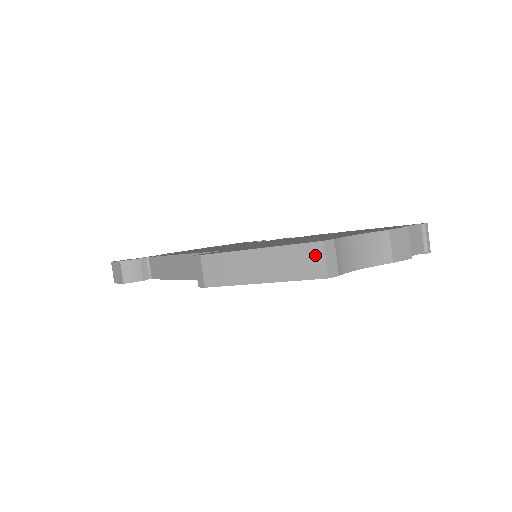
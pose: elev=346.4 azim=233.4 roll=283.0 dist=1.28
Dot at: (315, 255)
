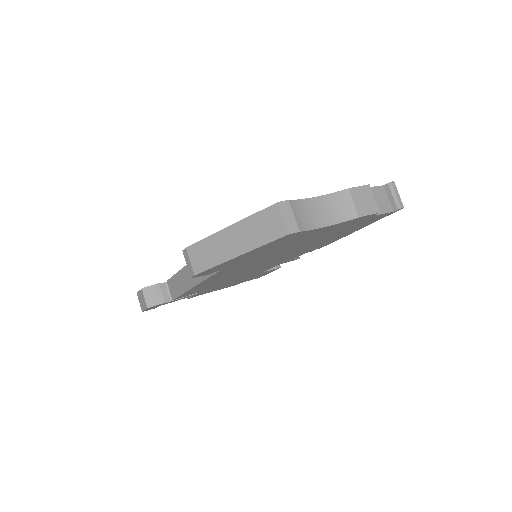
Dot at: (274, 217)
